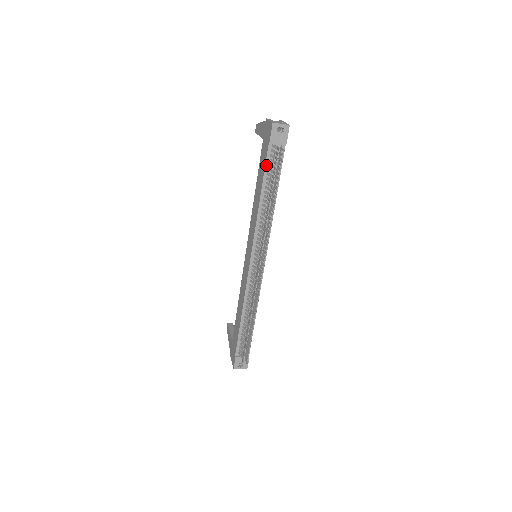
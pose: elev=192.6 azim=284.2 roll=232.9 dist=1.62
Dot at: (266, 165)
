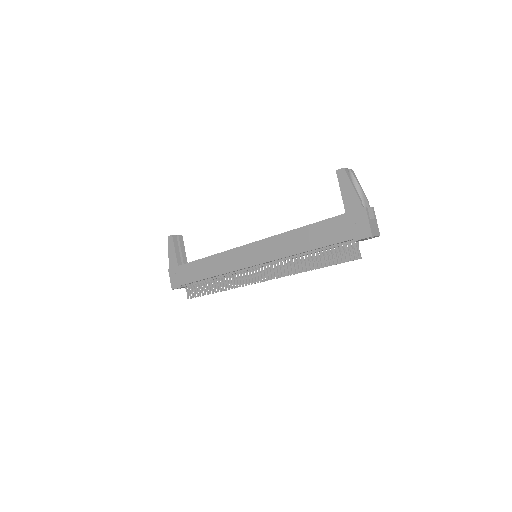
Dot at: (333, 244)
